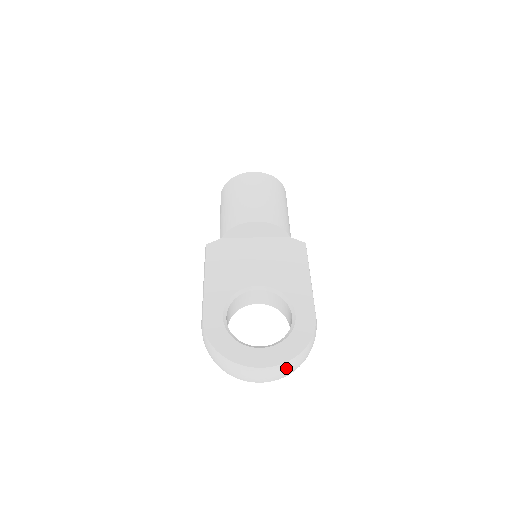
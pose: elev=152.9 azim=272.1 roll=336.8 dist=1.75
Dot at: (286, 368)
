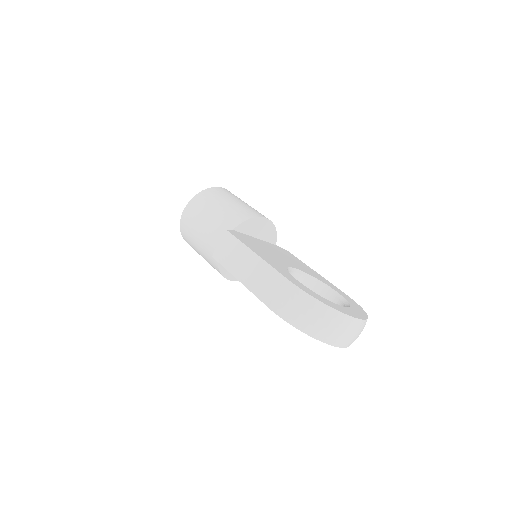
Dot at: occluded
